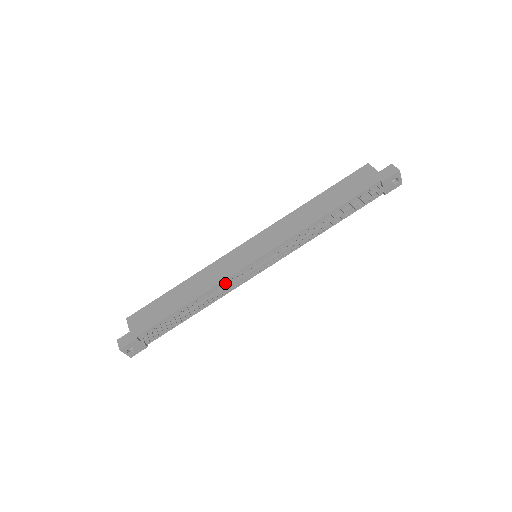
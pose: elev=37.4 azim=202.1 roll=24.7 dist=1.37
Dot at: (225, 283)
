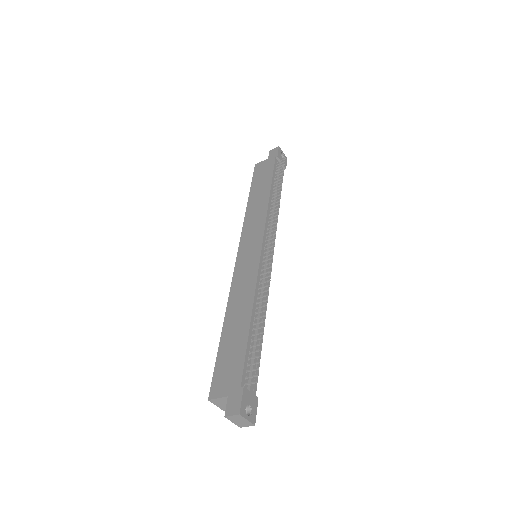
Dot at: (259, 282)
